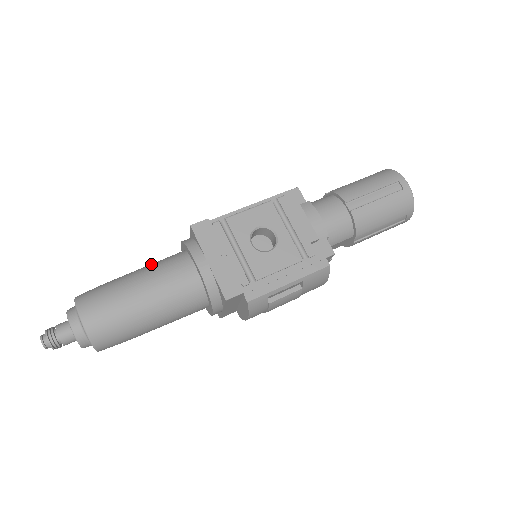
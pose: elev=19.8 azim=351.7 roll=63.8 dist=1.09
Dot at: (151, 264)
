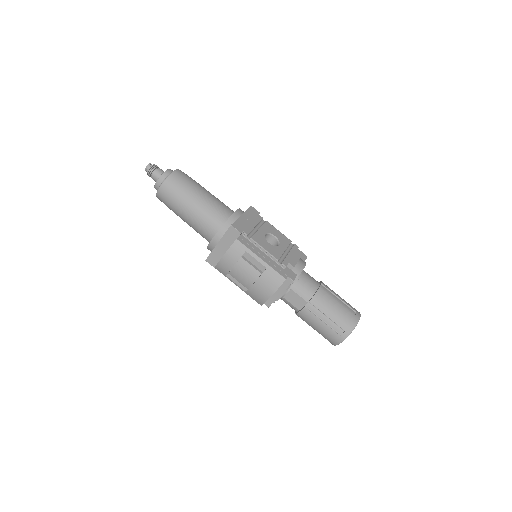
Dot at: occluded
